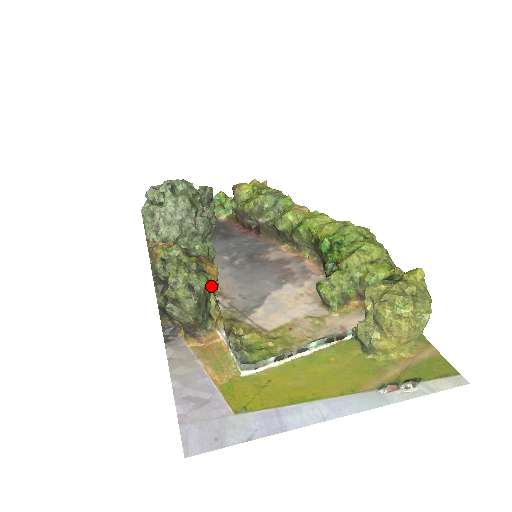
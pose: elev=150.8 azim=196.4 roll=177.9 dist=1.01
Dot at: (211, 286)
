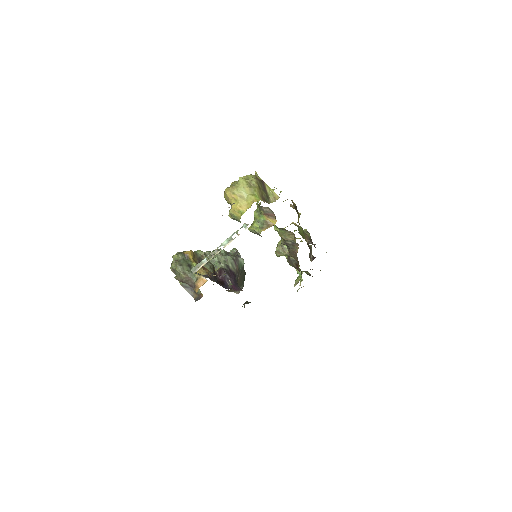
Dot at: (192, 259)
